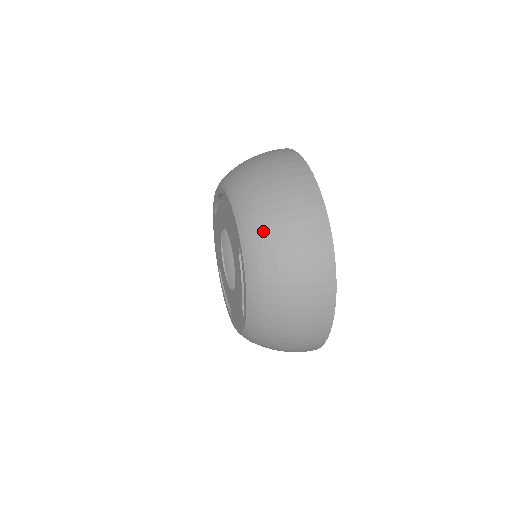
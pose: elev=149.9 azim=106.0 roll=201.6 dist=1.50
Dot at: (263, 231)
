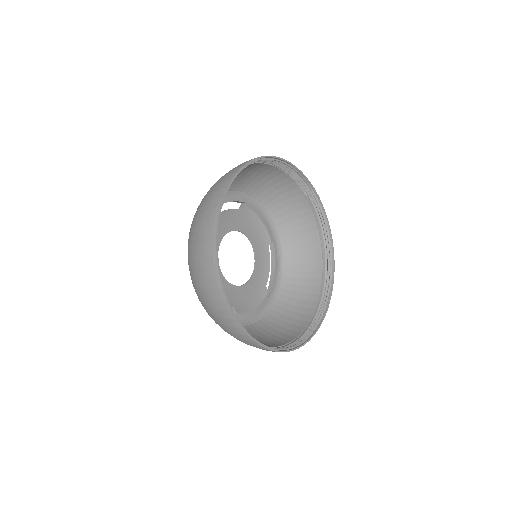
Dot at: (257, 186)
